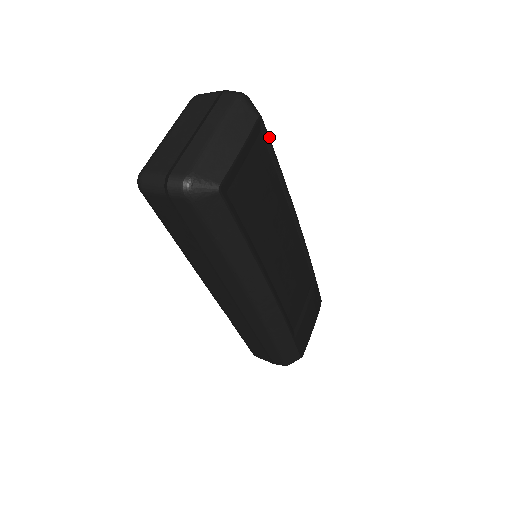
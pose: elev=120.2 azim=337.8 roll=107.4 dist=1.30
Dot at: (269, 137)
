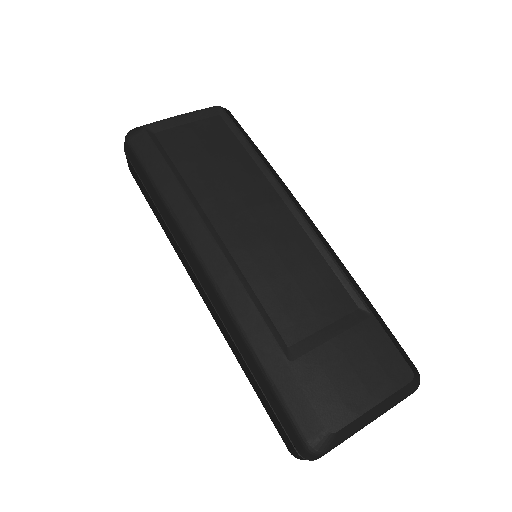
Dot at: (233, 121)
